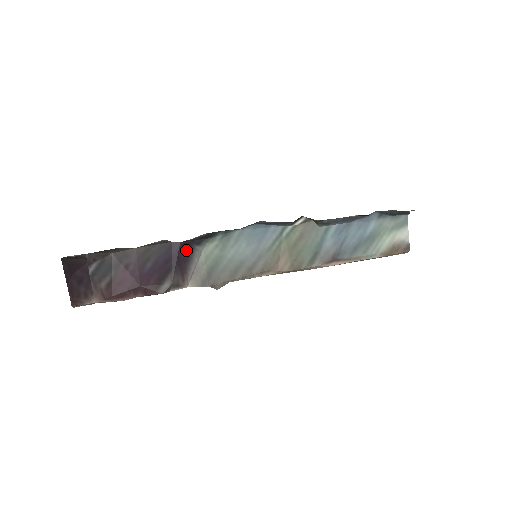
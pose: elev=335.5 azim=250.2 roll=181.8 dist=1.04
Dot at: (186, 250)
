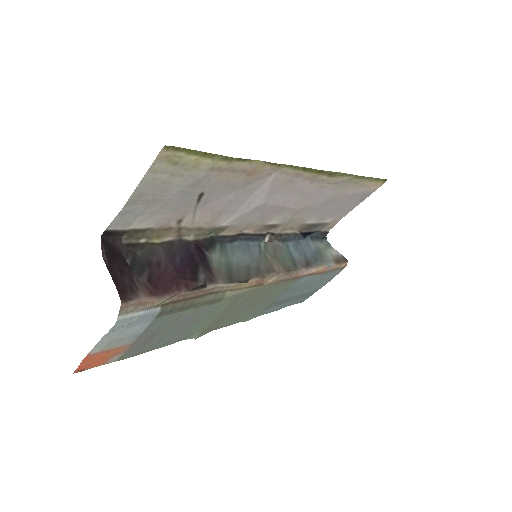
Dot at: (201, 252)
